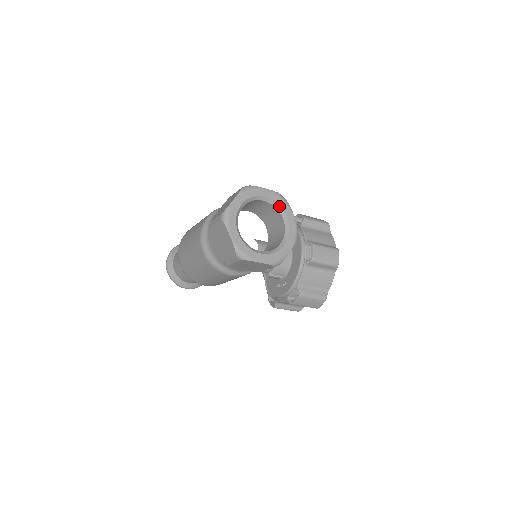
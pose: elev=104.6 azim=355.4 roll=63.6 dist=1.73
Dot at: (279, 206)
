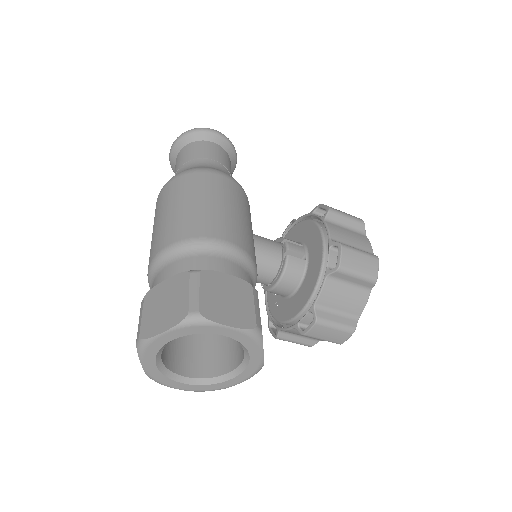
Dot at: (243, 345)
